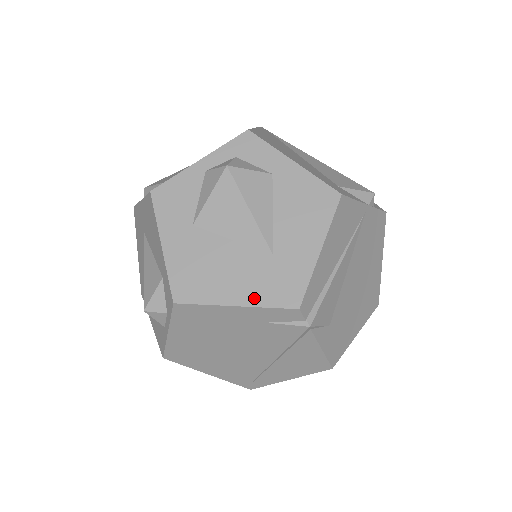
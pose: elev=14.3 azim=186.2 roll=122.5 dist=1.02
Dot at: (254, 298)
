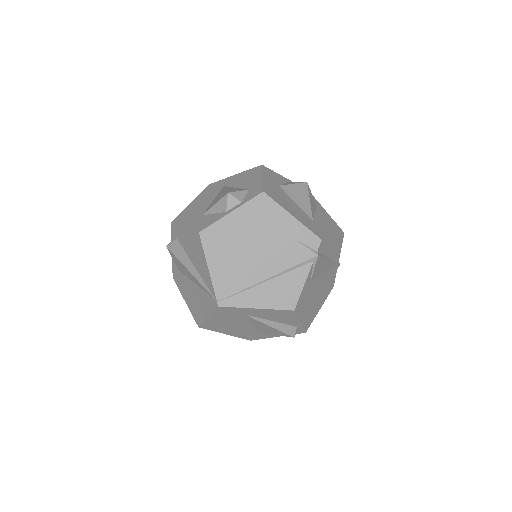
Dot at: (302, 221)
